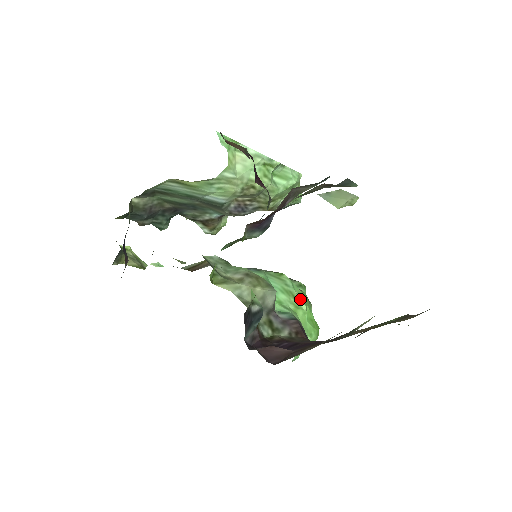
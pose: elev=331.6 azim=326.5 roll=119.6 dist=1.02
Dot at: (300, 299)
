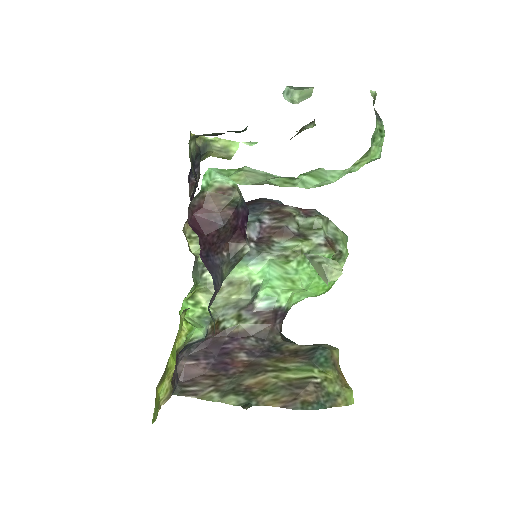
Dot at: (301, 281)
